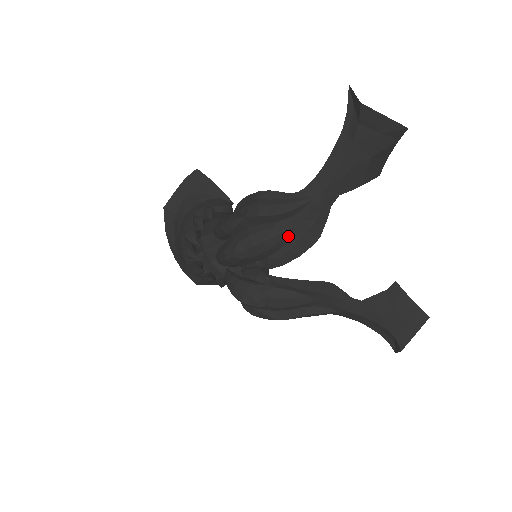
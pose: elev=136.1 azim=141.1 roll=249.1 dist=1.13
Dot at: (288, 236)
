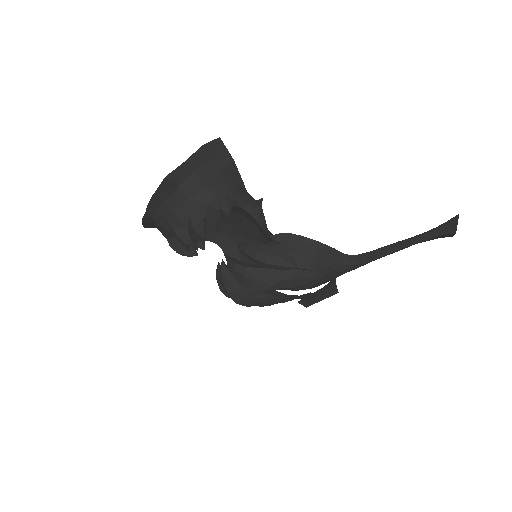
Dot at: occluded
